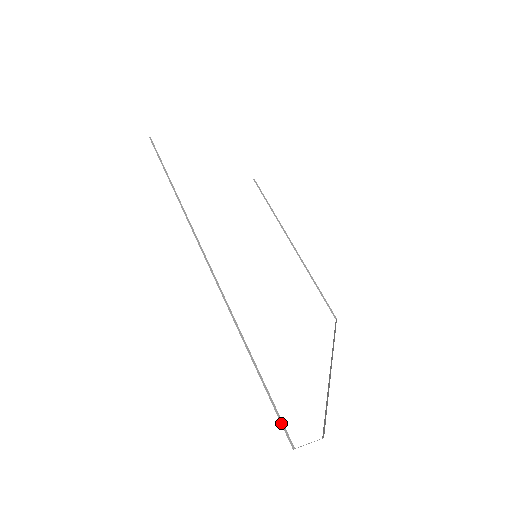
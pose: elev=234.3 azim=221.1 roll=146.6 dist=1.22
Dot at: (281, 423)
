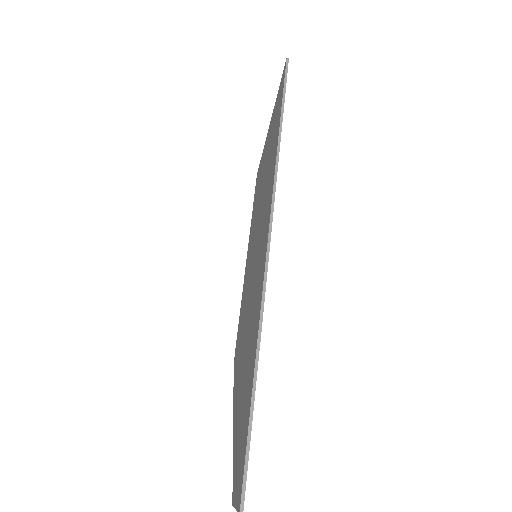
Dot at: (244, 473)
